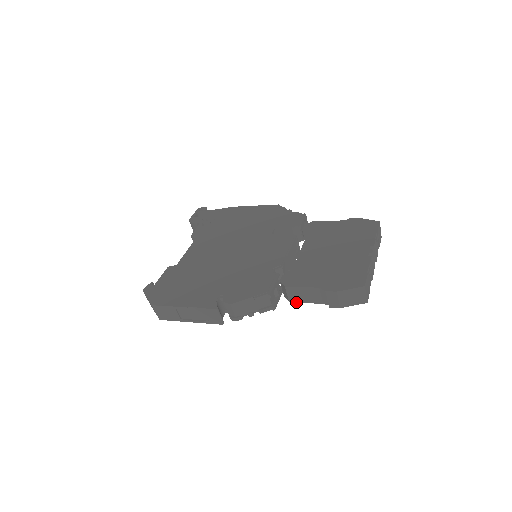
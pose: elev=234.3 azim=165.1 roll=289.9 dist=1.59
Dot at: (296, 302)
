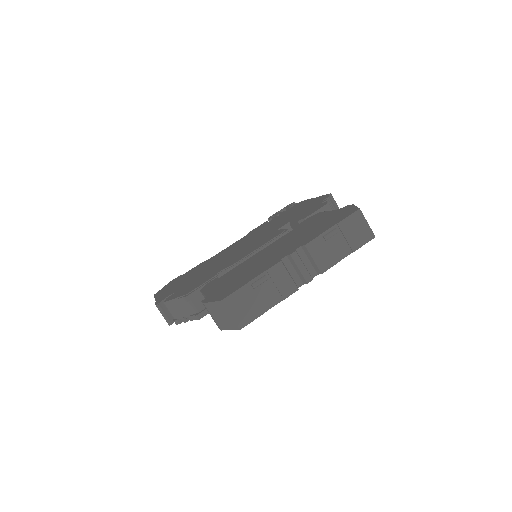
Dot at: occluded
